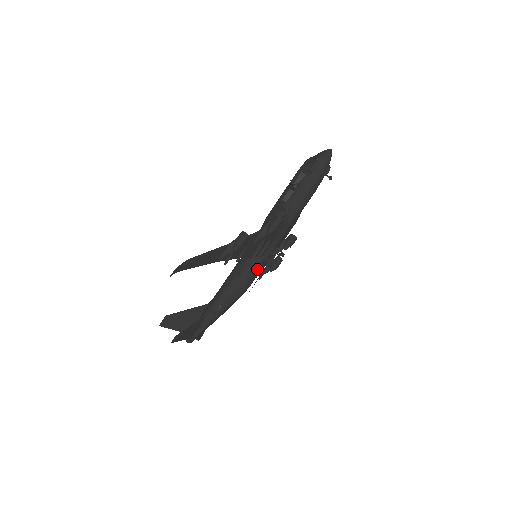
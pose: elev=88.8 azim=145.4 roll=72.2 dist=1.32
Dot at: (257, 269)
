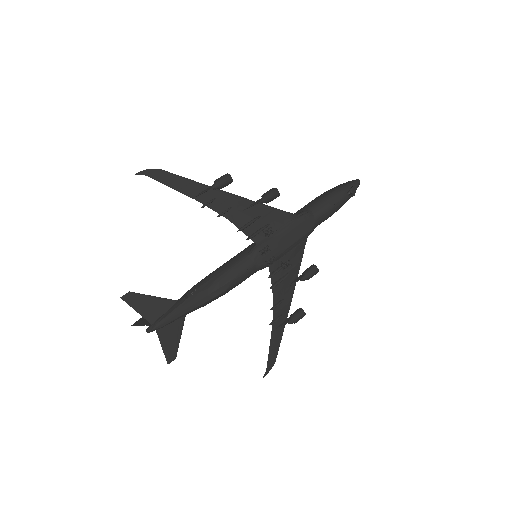
Dot at: (250, 258)
